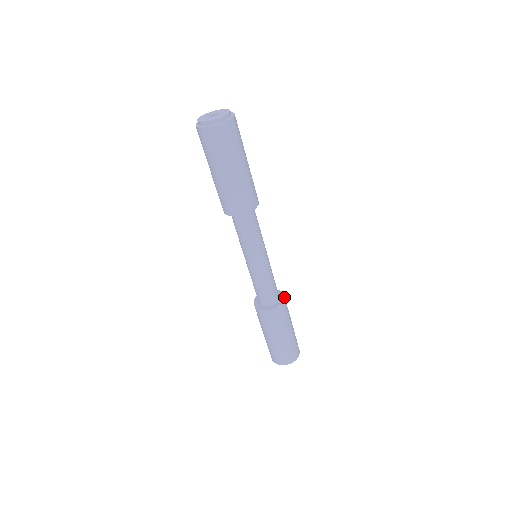
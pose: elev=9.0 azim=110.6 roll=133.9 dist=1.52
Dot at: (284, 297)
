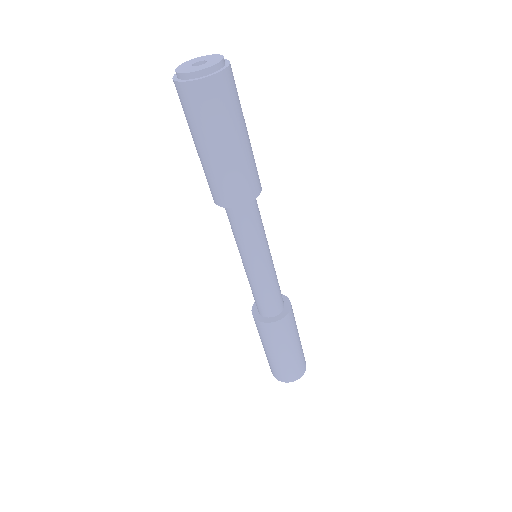
Dot at: (289, 310)
